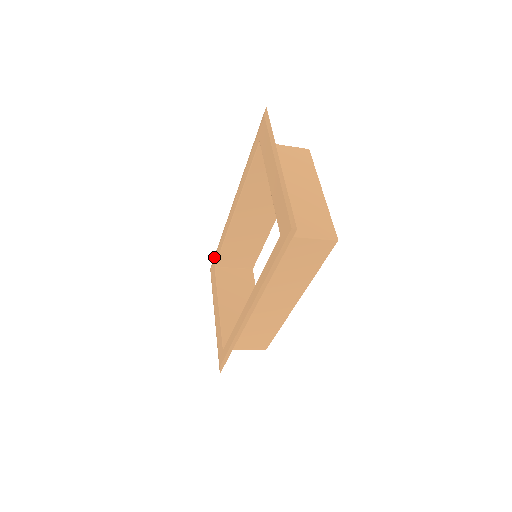
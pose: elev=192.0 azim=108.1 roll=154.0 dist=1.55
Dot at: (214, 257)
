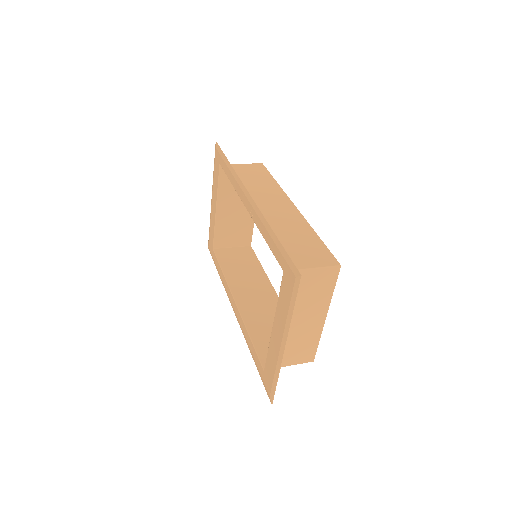
Dot at: (221, 153)
